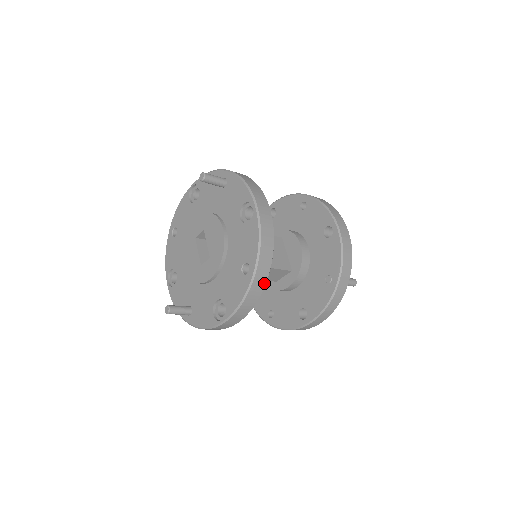
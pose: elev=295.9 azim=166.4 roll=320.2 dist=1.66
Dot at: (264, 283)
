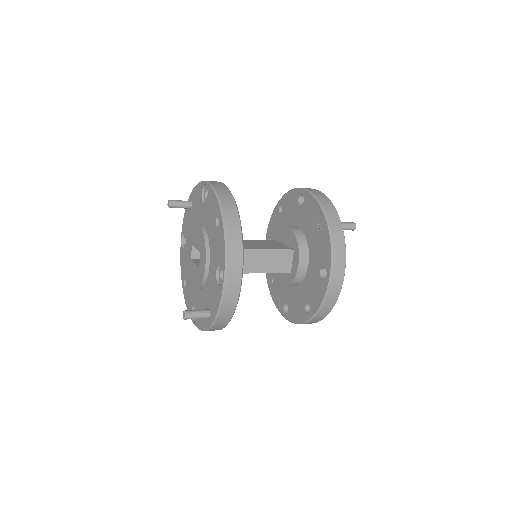
Dot at: (238, 222)
